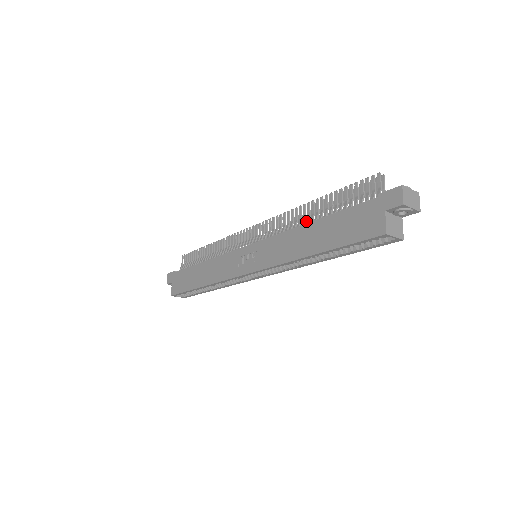
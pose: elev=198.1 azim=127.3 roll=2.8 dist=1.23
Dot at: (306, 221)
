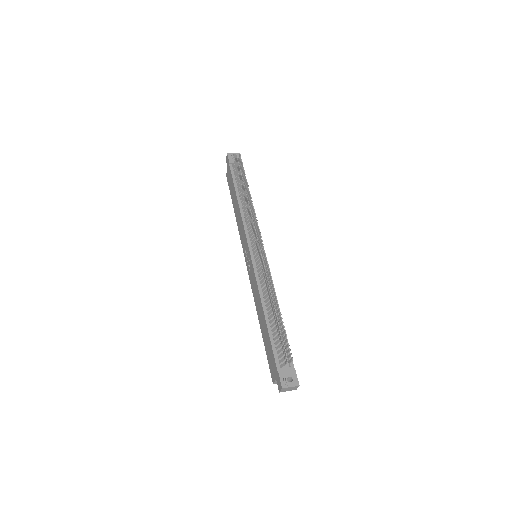
Dot at: (267, 304)
